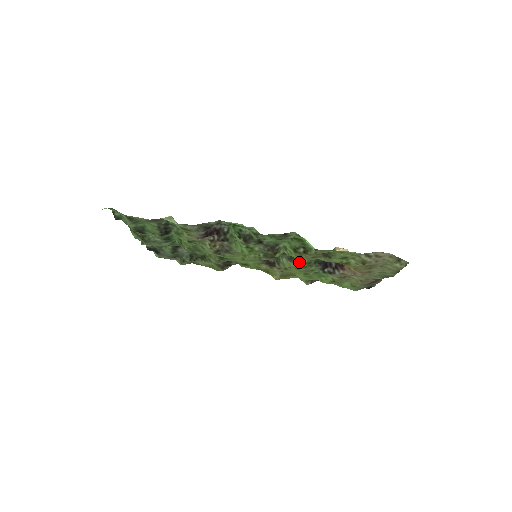
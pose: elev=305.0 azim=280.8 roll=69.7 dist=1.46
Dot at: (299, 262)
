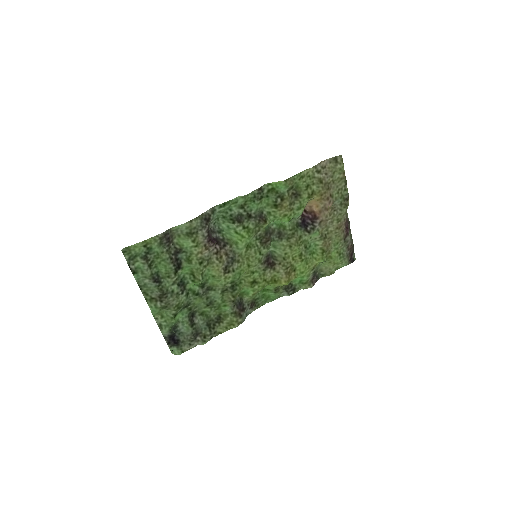
Dot at: (287, 231)
